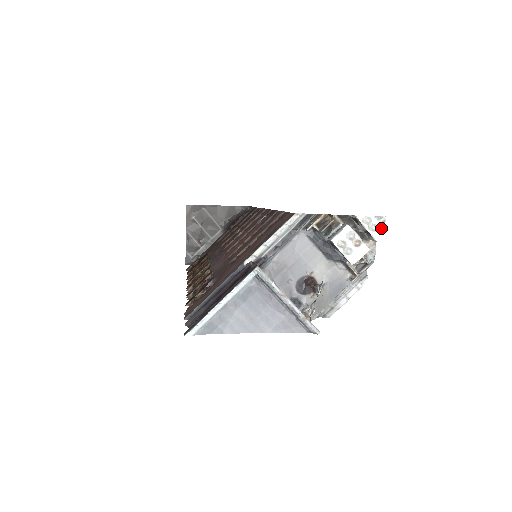
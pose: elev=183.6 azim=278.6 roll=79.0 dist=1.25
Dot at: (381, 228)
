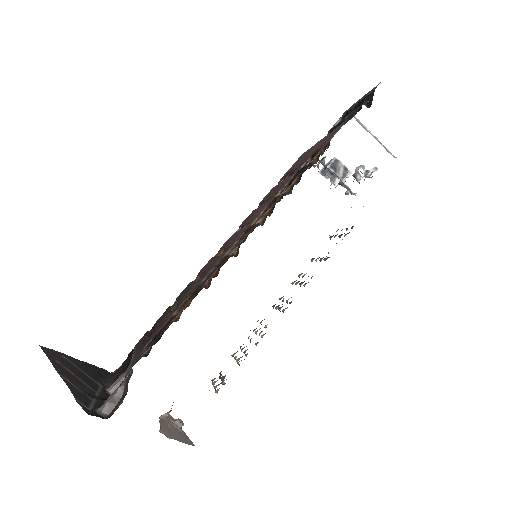
Dot at: occluded
